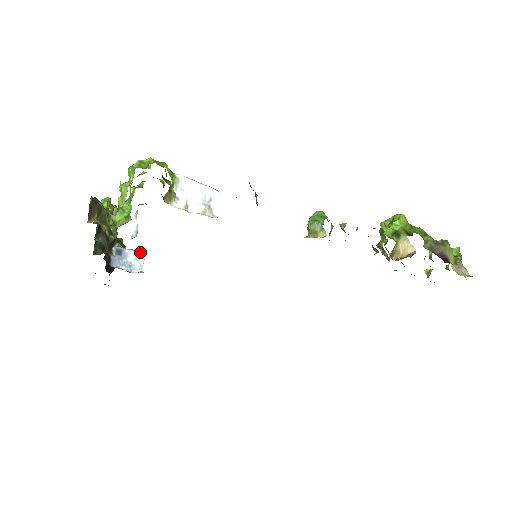
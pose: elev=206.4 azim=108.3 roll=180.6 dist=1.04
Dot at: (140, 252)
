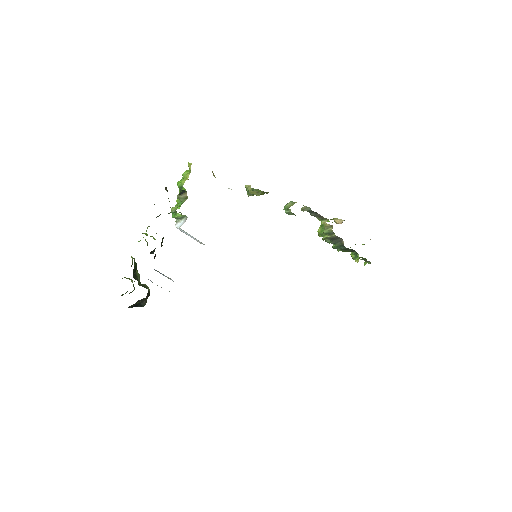
Dot at: occluded
